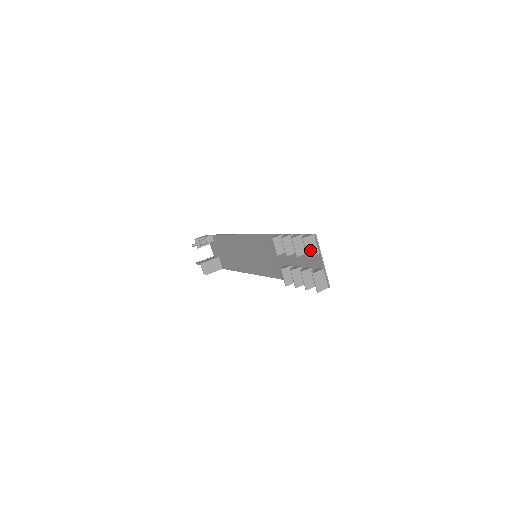
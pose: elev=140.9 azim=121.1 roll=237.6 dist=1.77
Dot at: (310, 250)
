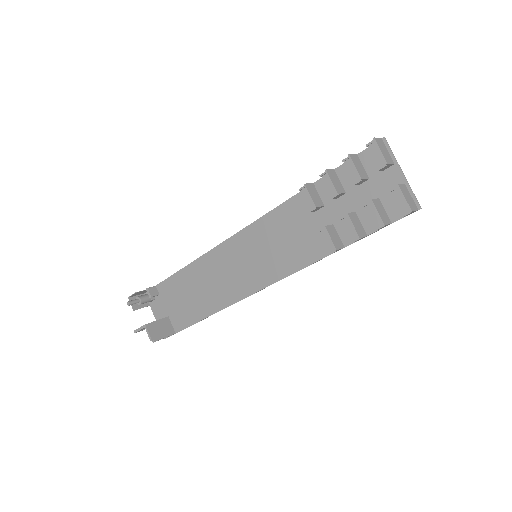
Dot at: (385, 155)
